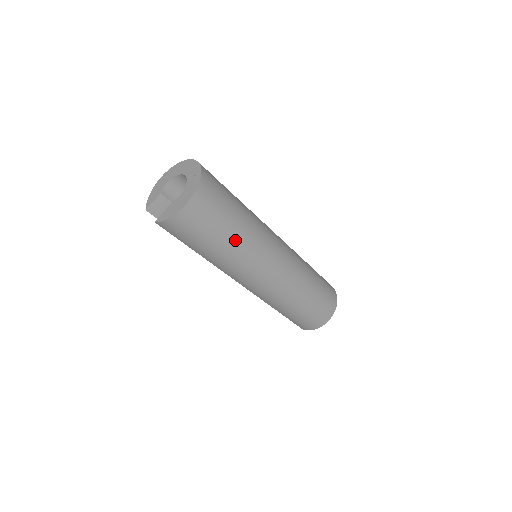
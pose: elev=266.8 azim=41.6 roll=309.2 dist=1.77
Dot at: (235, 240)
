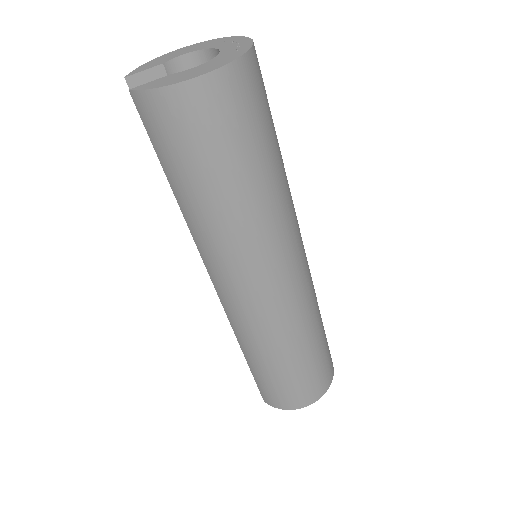
Dot at: (247, 198)
